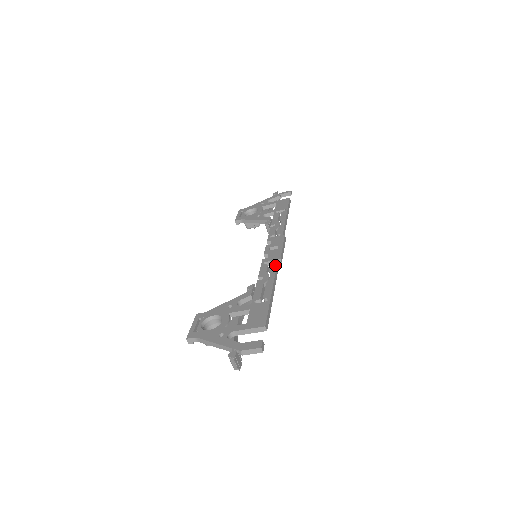
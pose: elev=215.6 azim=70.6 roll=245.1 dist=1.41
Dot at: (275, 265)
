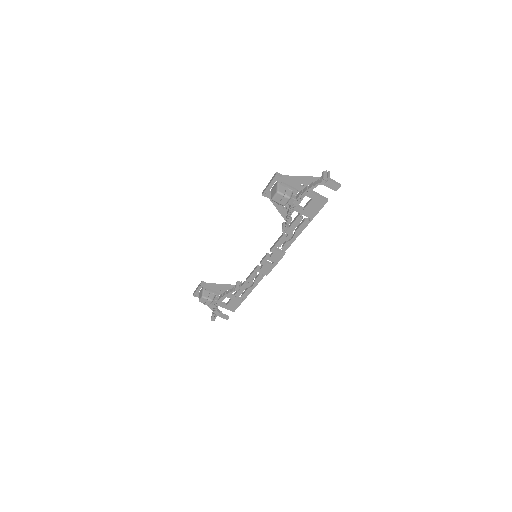
Dot at: occluded
